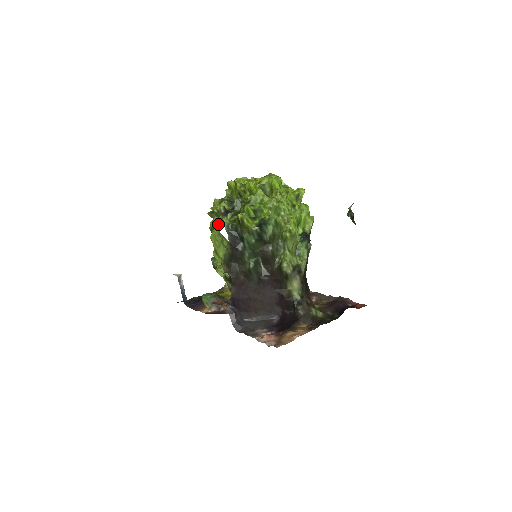
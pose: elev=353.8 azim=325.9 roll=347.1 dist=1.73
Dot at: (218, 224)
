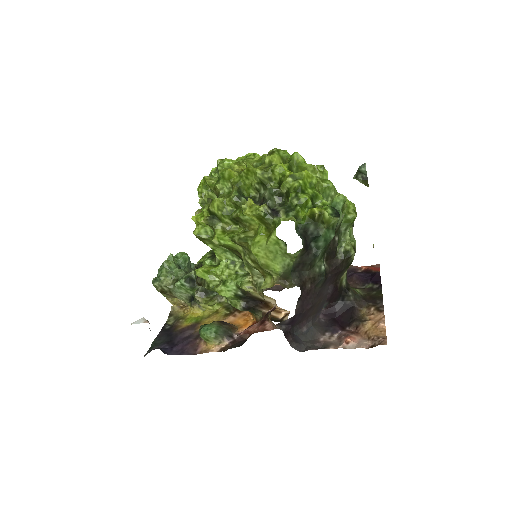
Dot at: (227, 231)
